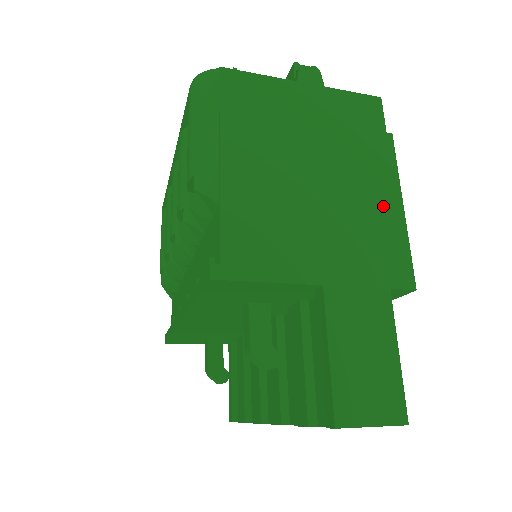
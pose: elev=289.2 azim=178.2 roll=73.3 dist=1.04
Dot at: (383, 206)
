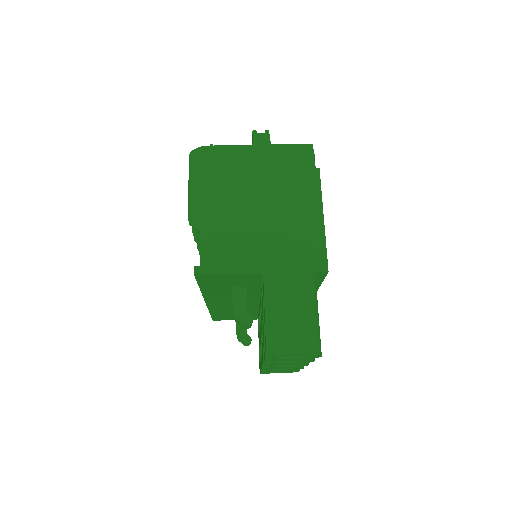
Dot at: (308, 219)
